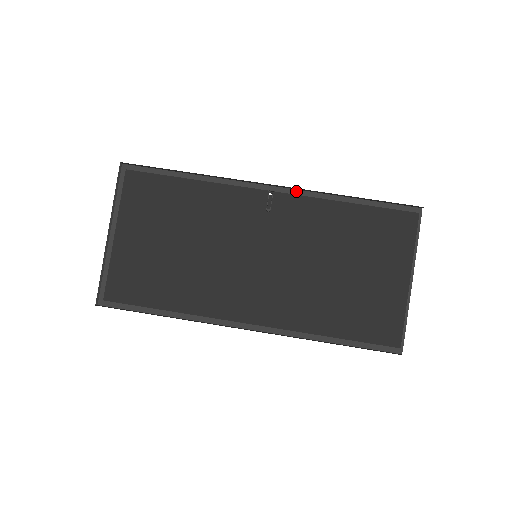
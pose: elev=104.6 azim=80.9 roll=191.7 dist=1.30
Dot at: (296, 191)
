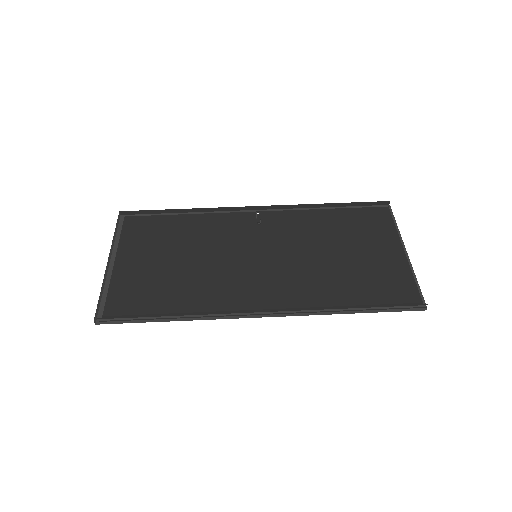
Dot at: (279, 210)
